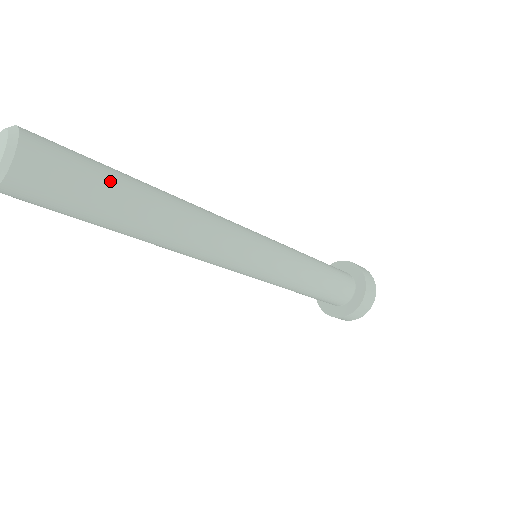
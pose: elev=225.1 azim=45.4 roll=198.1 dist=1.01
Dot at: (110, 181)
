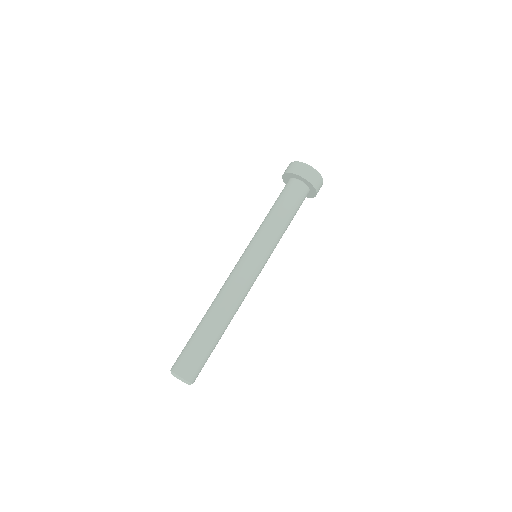
Dot at: (202, 343)
